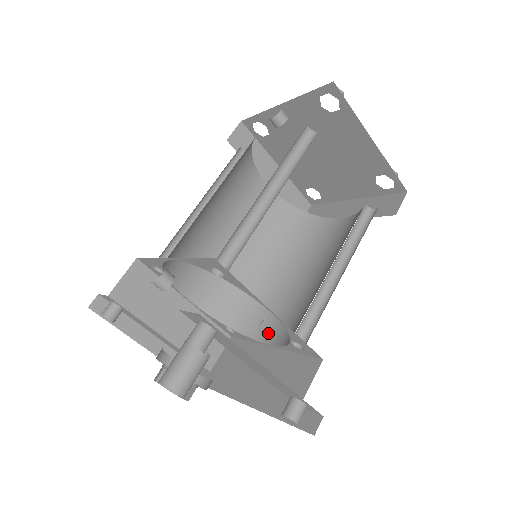
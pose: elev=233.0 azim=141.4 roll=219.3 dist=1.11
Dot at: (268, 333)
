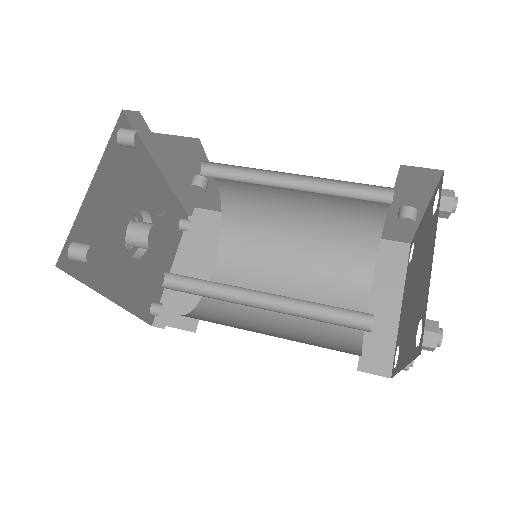
Dot at: occluded
